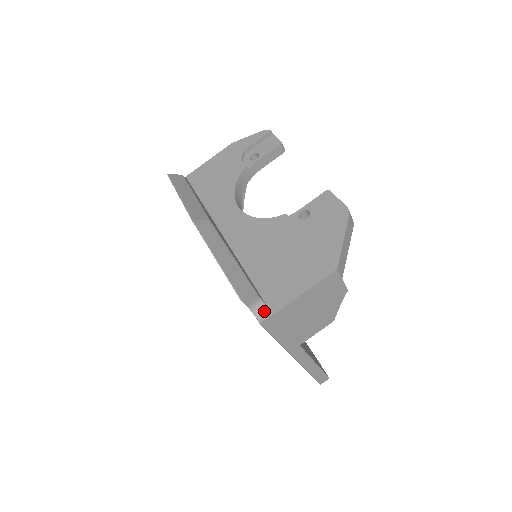
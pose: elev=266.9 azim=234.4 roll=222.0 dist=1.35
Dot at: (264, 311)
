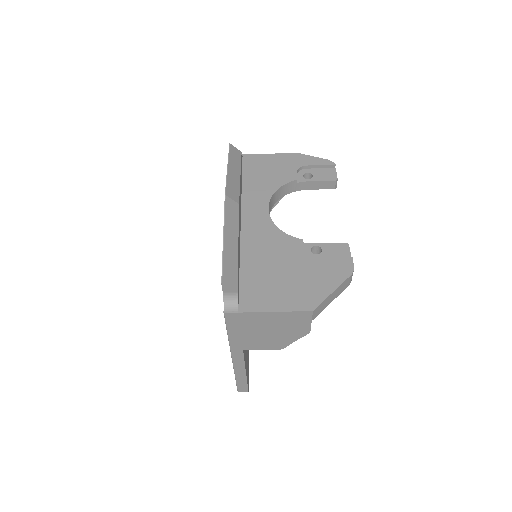
Dot at: (234, 305)
